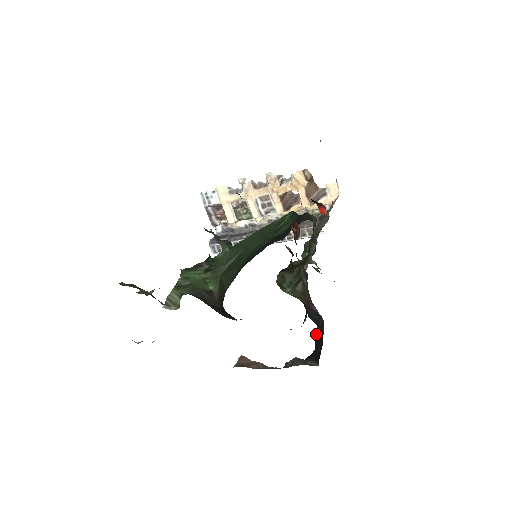
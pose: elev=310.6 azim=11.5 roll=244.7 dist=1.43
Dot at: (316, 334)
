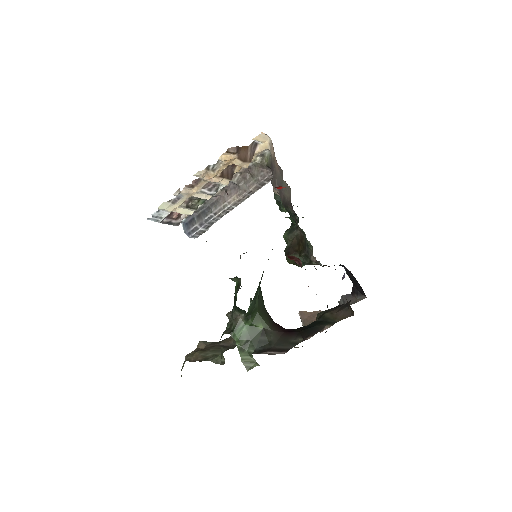
Dot at: (346, 272)
